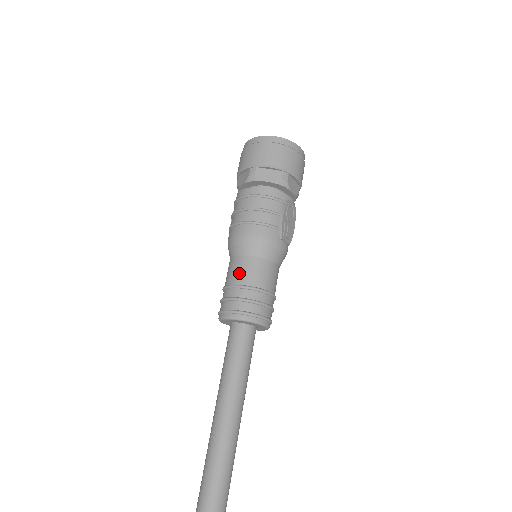
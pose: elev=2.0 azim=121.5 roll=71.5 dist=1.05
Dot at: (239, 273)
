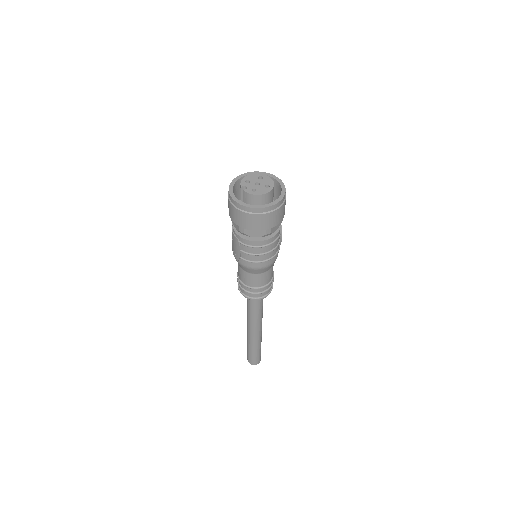
Dot at: (264, 281)
